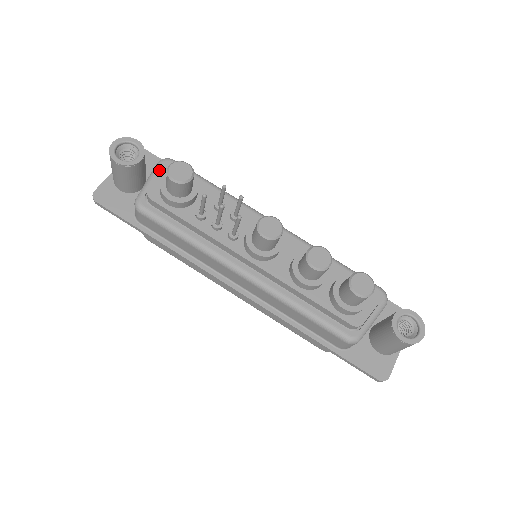
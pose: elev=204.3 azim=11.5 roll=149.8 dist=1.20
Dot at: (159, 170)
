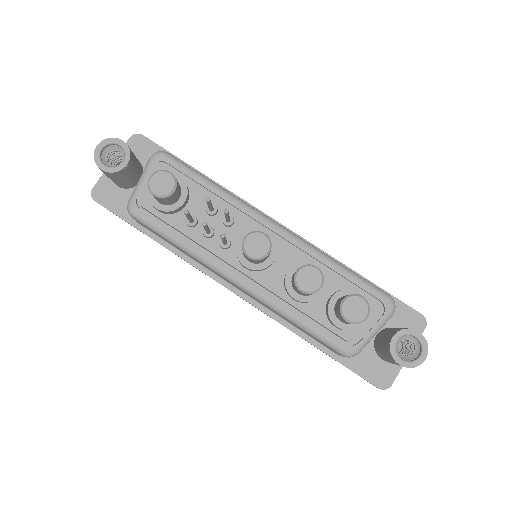
Dot at: (149, 170)
